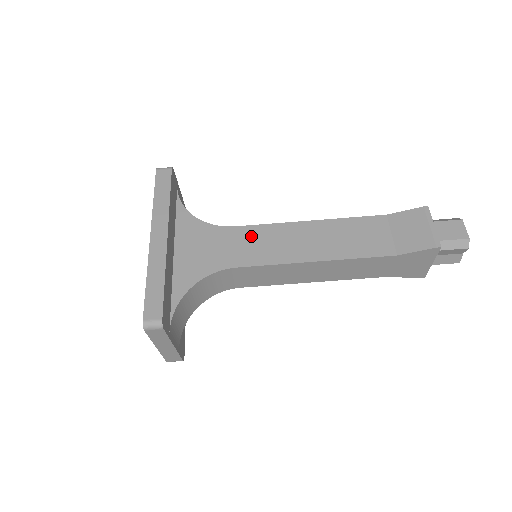
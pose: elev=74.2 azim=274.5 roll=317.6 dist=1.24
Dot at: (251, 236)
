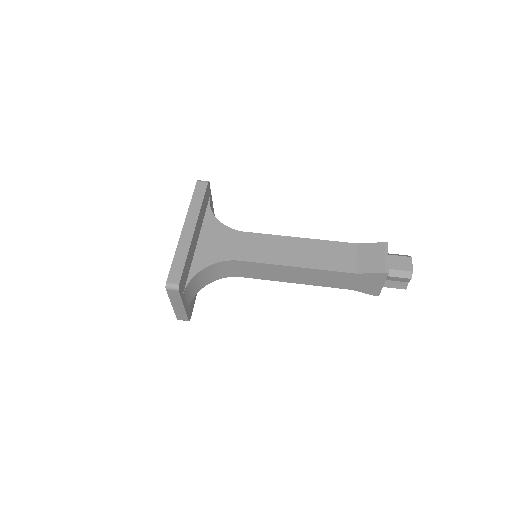
Dot at: (254, 241)
